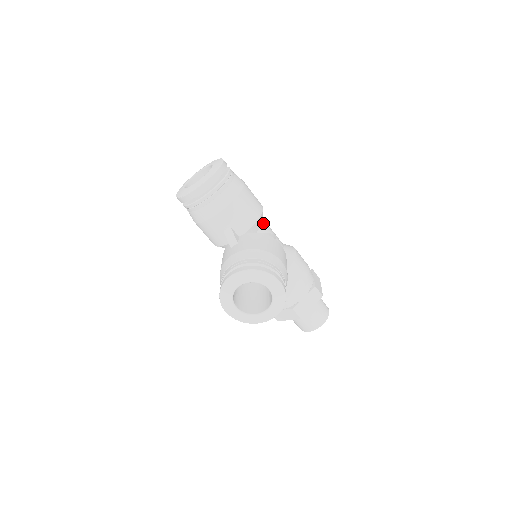
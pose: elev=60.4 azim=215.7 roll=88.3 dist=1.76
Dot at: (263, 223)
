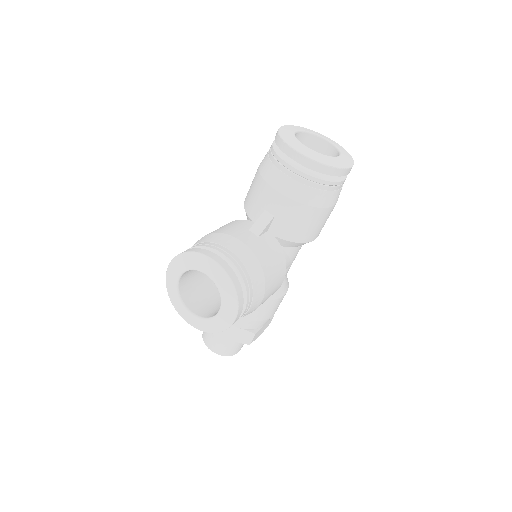
Dot at: (298, 247)
